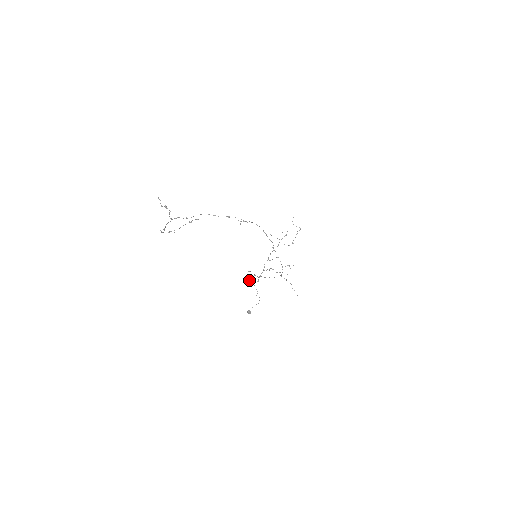
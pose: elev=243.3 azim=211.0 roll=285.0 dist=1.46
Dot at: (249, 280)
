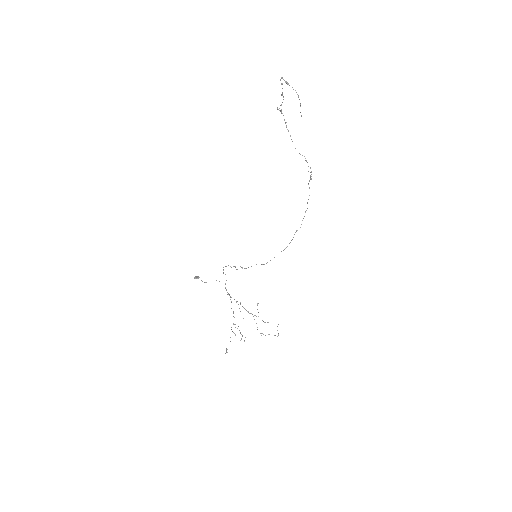
Dot at: (223, 270)
